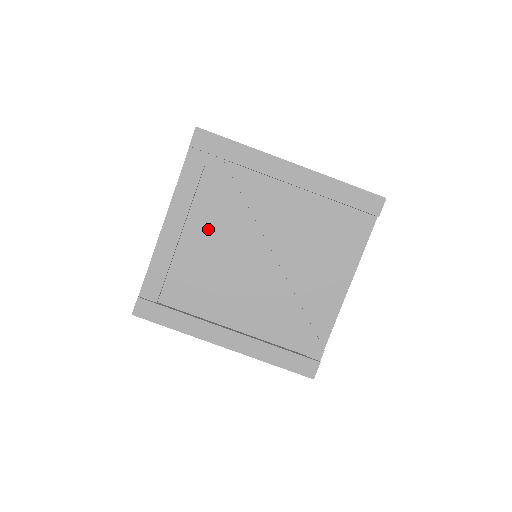
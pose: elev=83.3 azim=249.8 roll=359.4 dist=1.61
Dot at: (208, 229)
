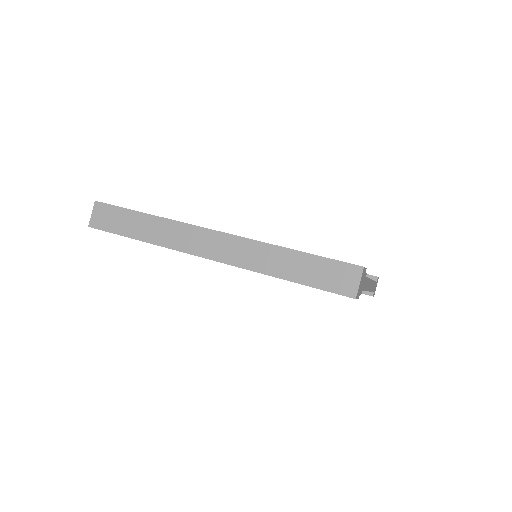
Dot at: occluded
